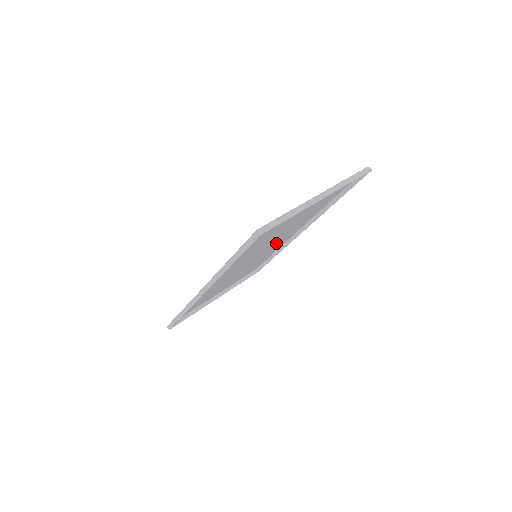
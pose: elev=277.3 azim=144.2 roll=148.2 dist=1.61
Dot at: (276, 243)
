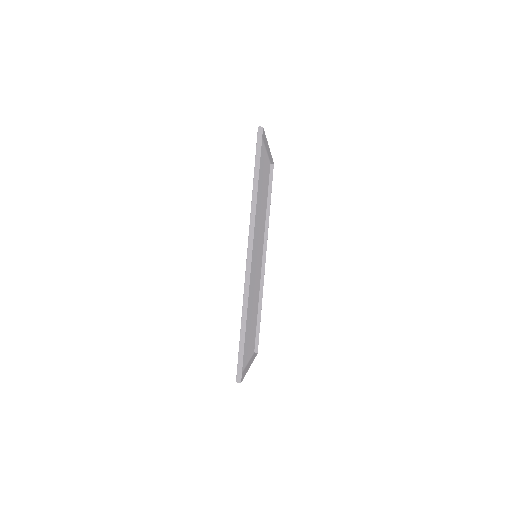
Dot at: (258, 257)
